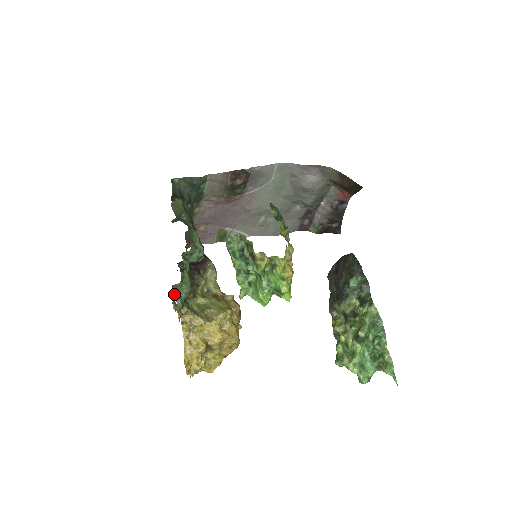
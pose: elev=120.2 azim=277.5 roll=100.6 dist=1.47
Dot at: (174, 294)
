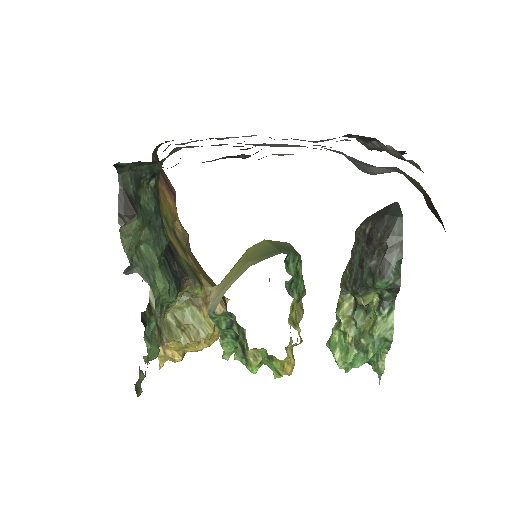
Dot at: occluded
